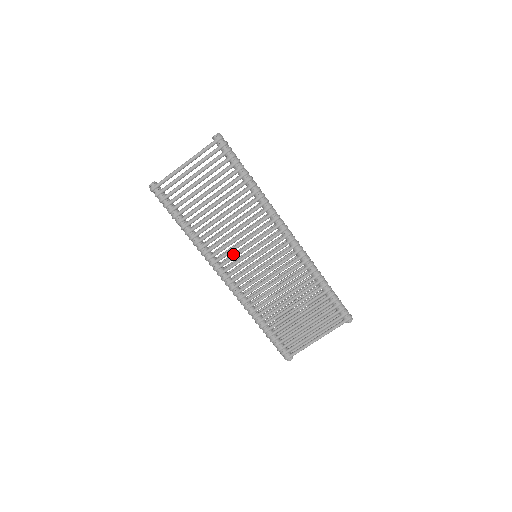
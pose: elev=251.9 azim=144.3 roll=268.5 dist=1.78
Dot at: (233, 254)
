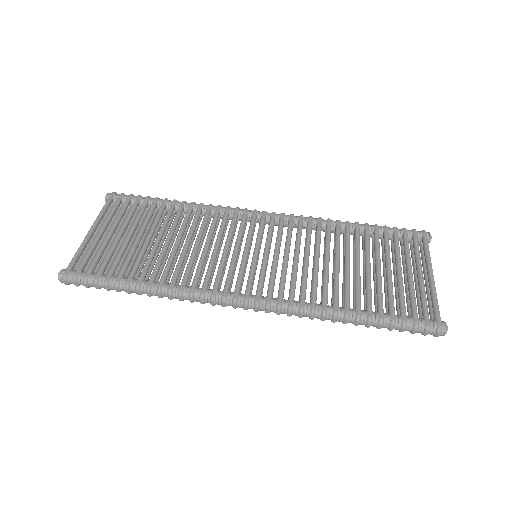
Dot at: occluded
